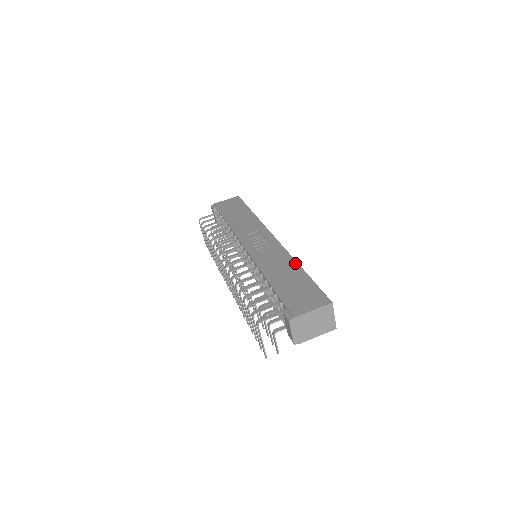
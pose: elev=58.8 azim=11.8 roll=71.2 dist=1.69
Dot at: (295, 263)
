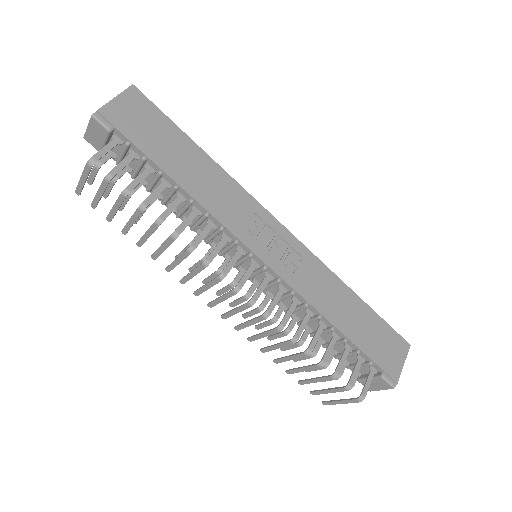
Dot at: (345, 286)
